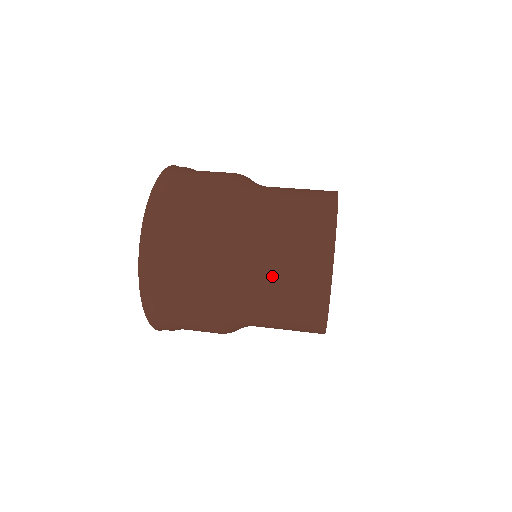
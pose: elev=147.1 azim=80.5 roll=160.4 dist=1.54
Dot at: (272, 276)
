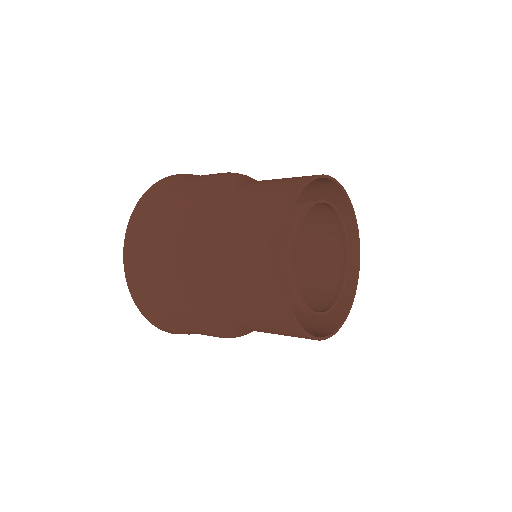
Dot at: (236, 300)
